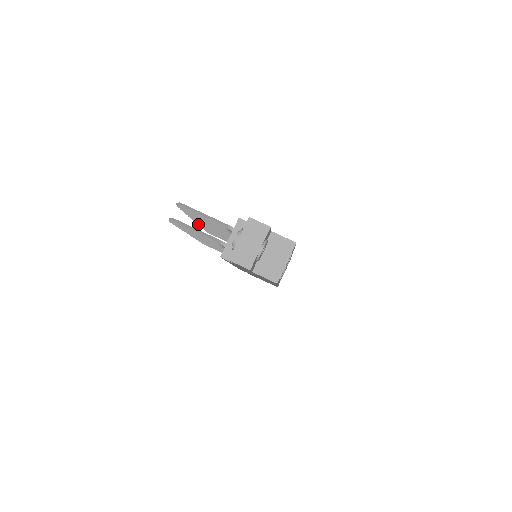
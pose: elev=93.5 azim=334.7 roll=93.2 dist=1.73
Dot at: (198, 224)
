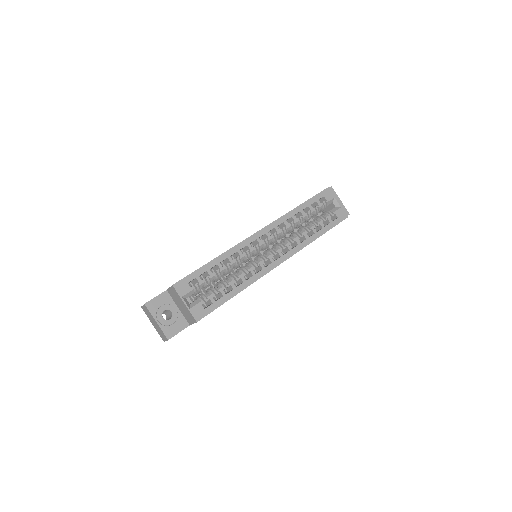
Dot at: occluded
